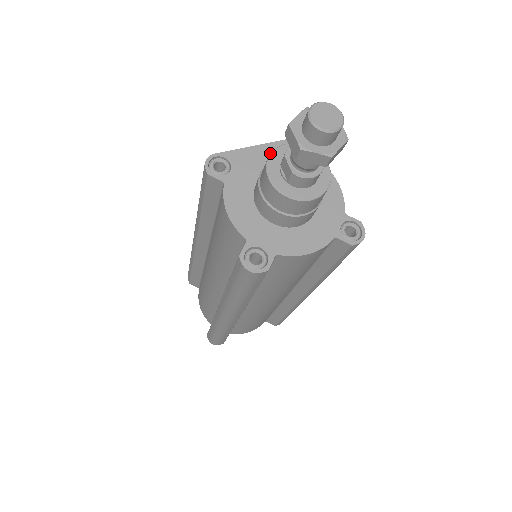
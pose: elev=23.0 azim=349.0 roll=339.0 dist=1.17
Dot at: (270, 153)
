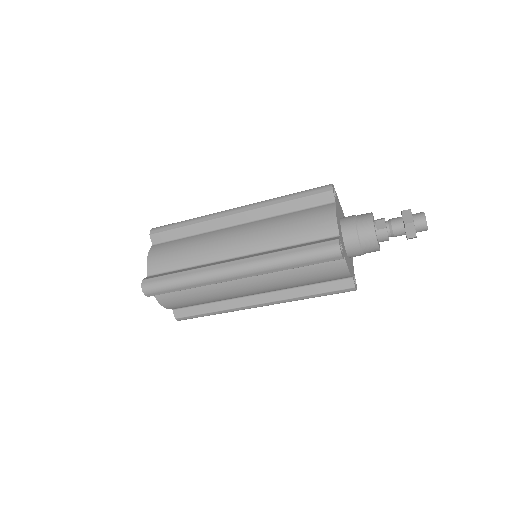
Dot at: (342, 213)
